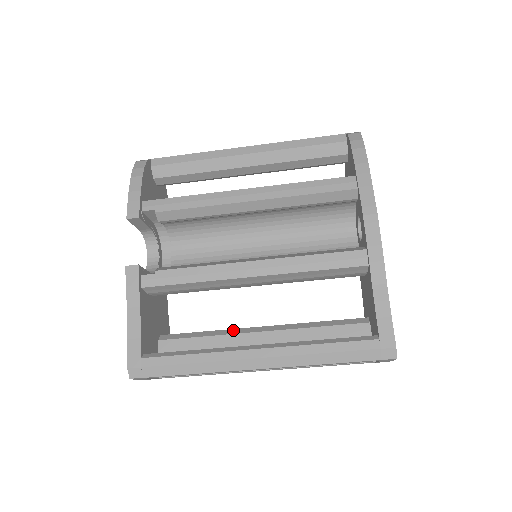
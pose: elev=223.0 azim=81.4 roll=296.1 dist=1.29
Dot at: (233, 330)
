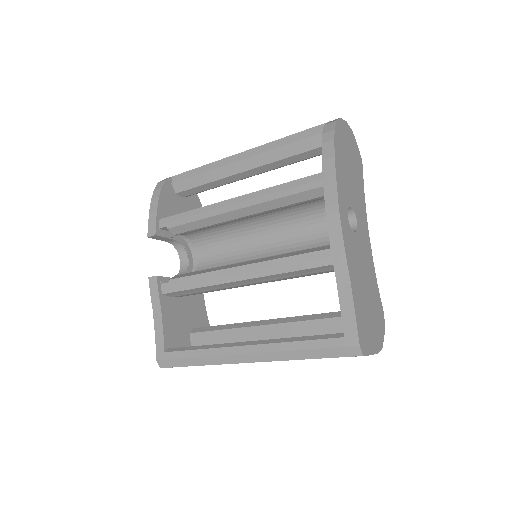
Dot at: (245, 323)
